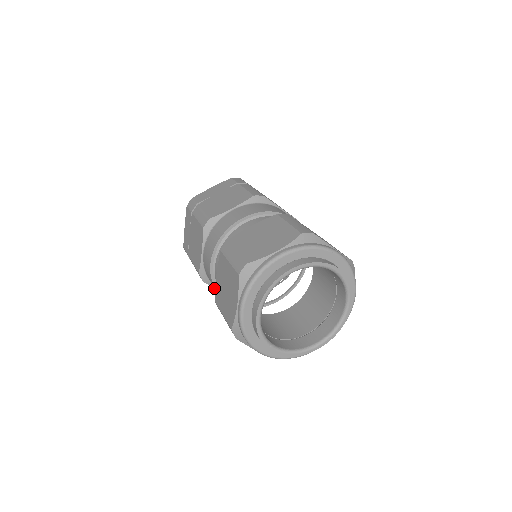
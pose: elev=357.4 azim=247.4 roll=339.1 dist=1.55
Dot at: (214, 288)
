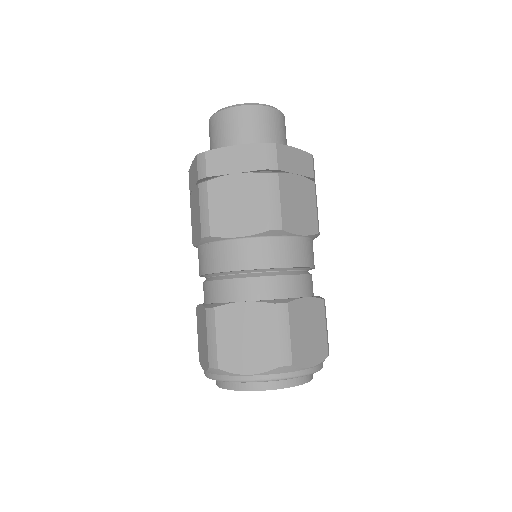
Dot at: occluded
